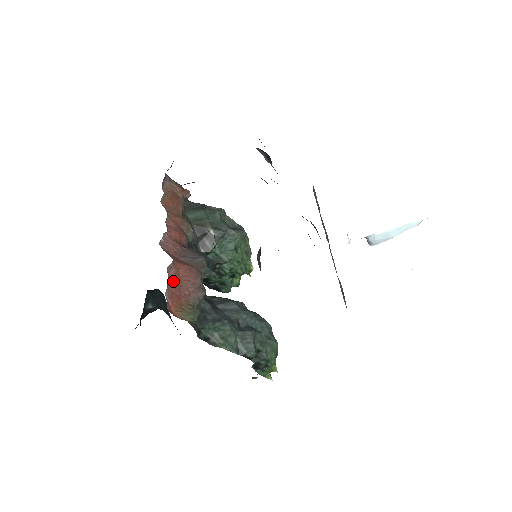
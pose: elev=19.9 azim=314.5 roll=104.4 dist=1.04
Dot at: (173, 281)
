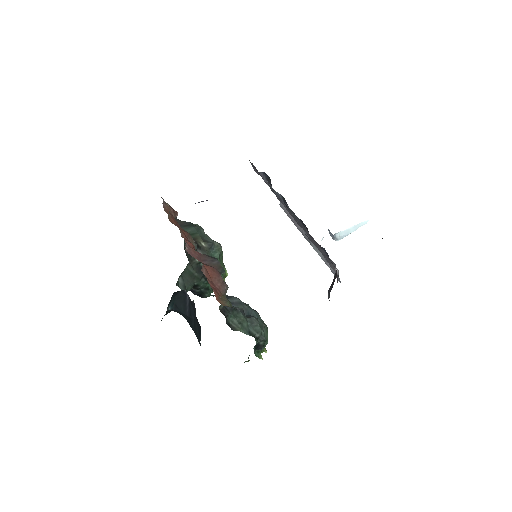
Dot at: (207, 278)
